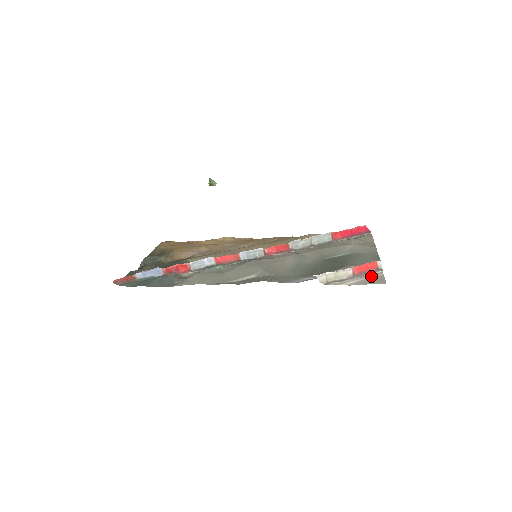
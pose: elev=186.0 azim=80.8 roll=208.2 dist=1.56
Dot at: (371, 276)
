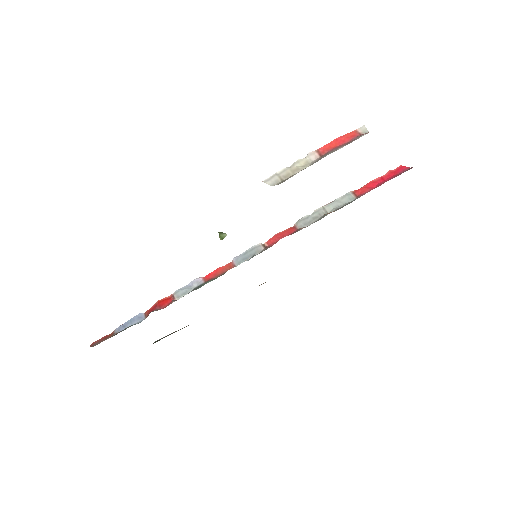
Dot at: occluded
